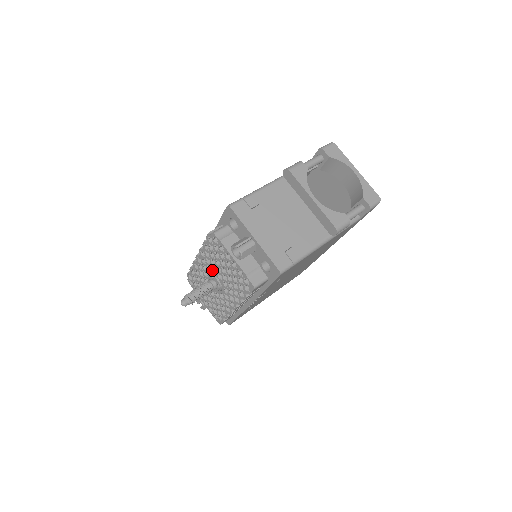
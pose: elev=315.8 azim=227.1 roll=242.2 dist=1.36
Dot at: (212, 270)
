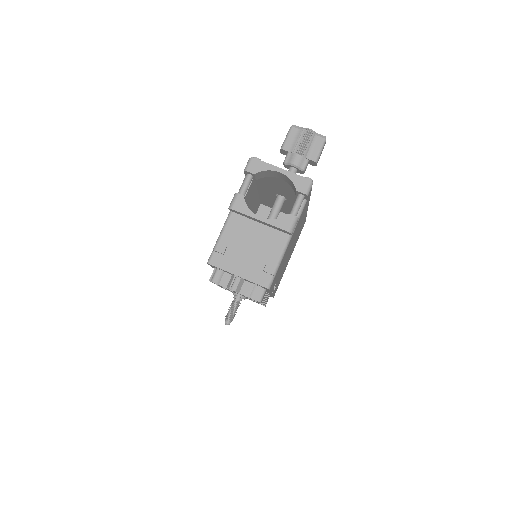
Dot at: occluded
